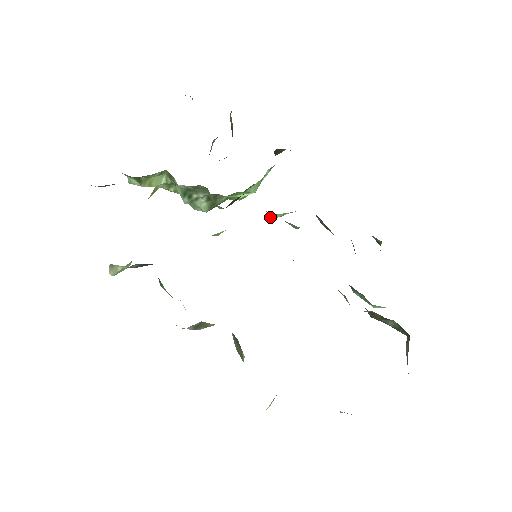
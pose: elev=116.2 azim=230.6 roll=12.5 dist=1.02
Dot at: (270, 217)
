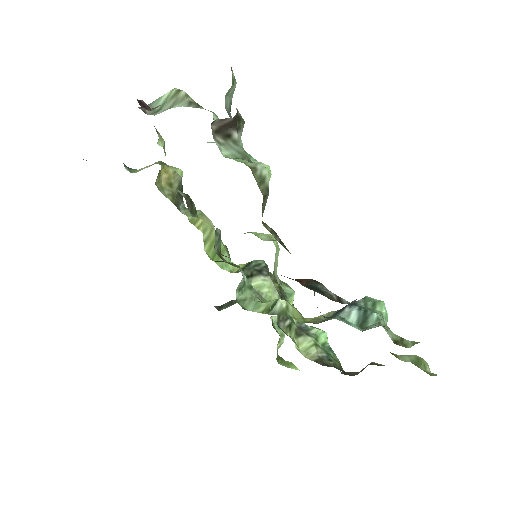
Dot at: occluded
